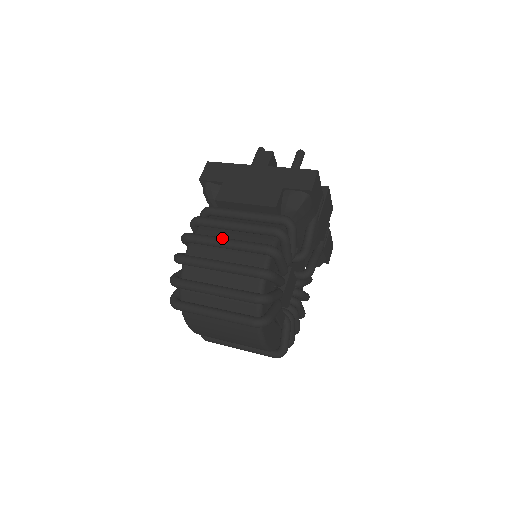
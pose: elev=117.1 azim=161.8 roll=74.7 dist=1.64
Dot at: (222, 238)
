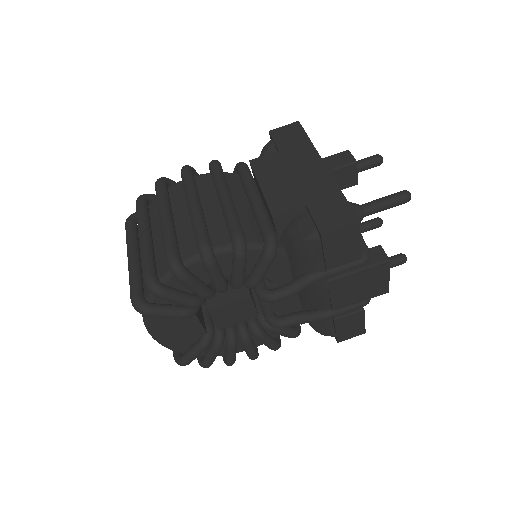
Dot at: (195, 196)
